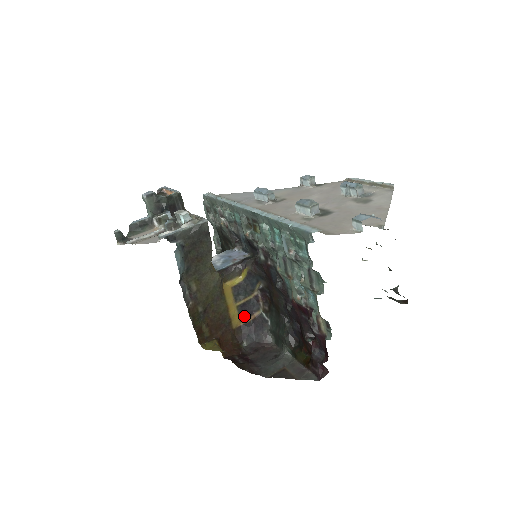
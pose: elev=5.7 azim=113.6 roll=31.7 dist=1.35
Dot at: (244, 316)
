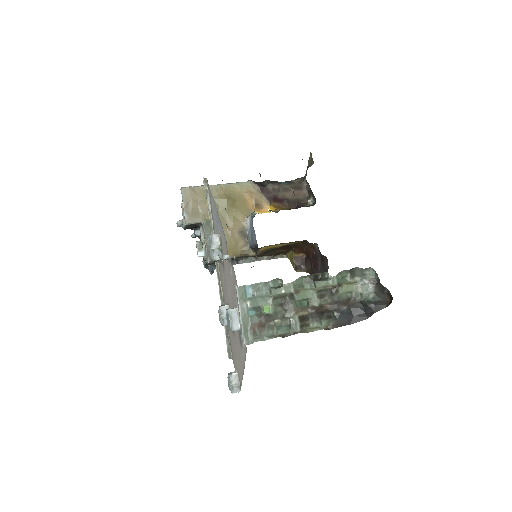
Dot at: (299, 241)
